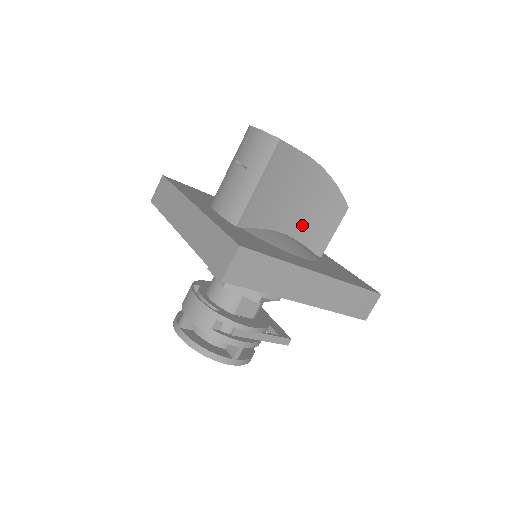
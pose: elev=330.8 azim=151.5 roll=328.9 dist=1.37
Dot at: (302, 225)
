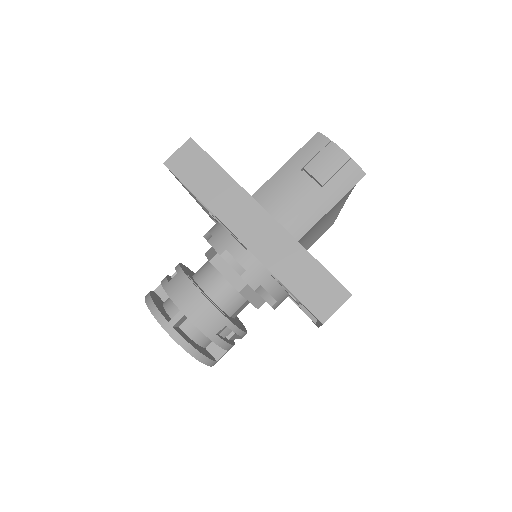
Dot at: (308, 237)
